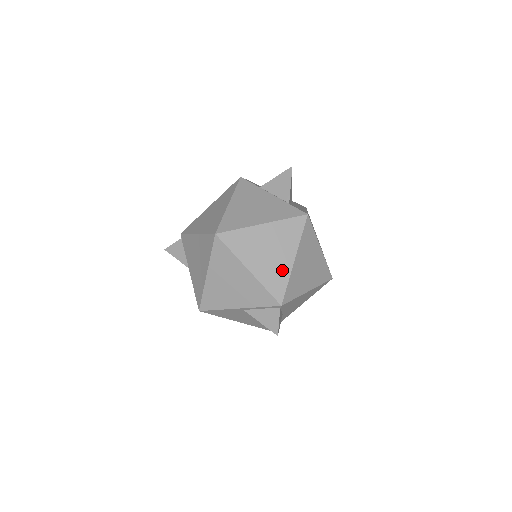
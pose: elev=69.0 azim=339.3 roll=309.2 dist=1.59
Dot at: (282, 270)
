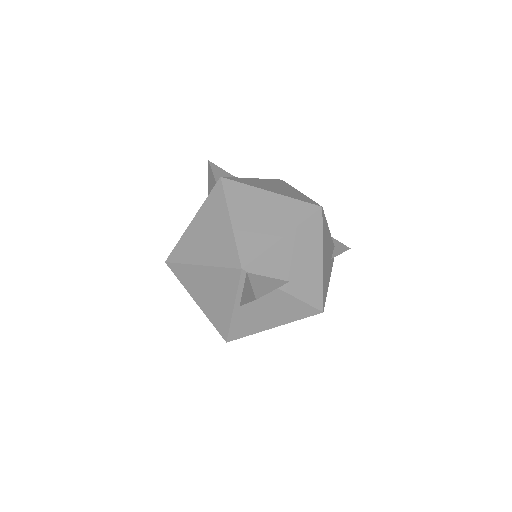
Dot at: (225, 239)
